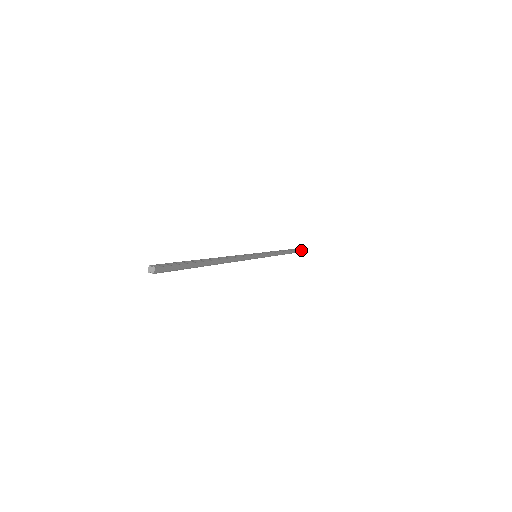
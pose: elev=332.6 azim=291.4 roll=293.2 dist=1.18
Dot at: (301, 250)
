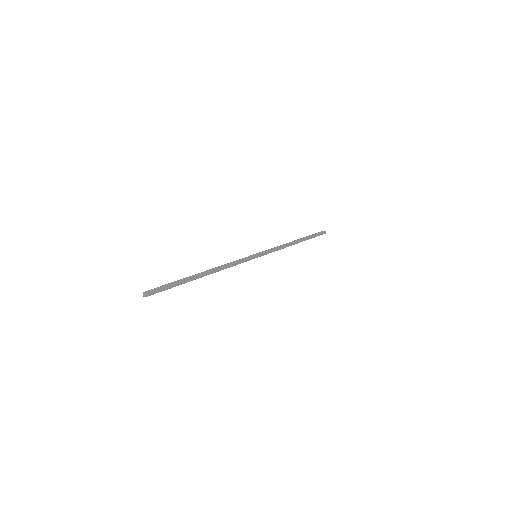
Dot at: (324, 233)
